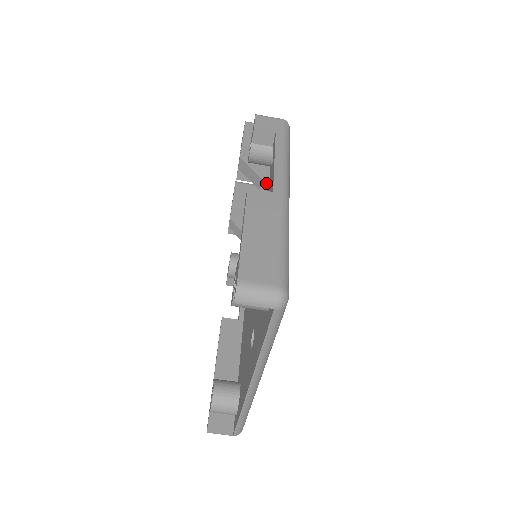
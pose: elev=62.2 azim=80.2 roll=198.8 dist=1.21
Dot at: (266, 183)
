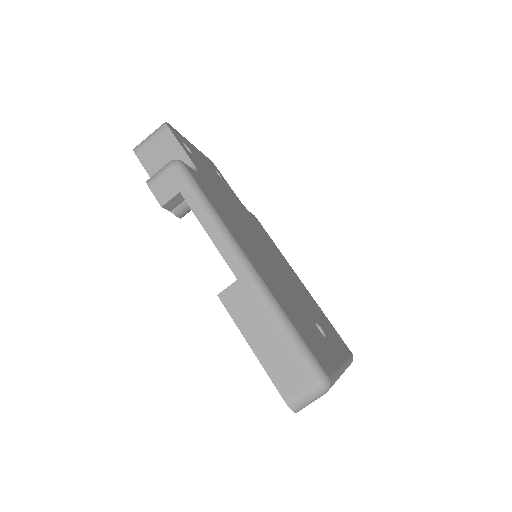
Dot at: occluded
